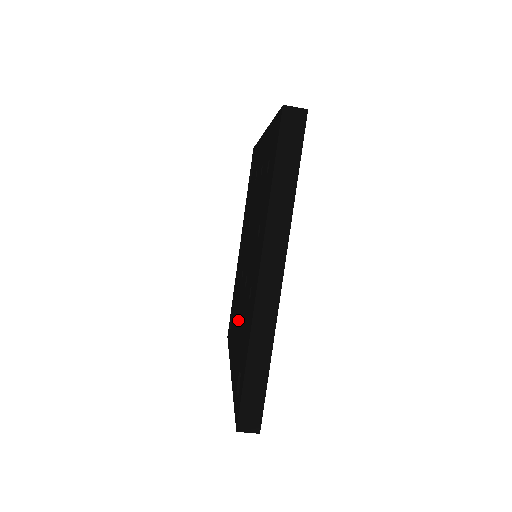
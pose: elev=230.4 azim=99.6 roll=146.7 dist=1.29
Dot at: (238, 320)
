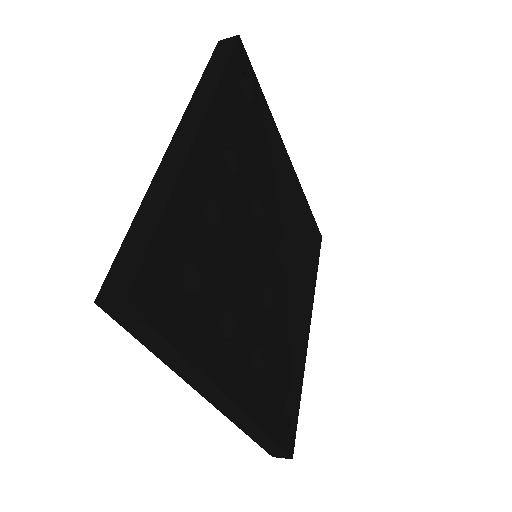
Dot at: occluded
